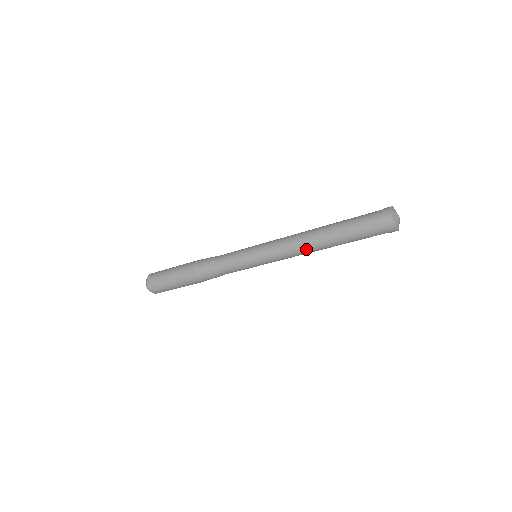
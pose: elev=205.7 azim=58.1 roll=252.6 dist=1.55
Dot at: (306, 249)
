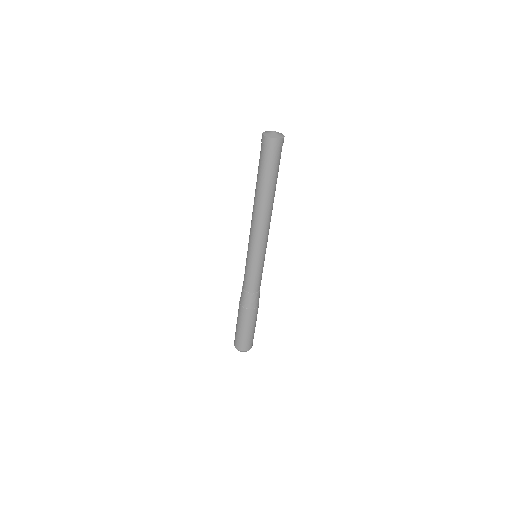
Dot at: (258, 214)
